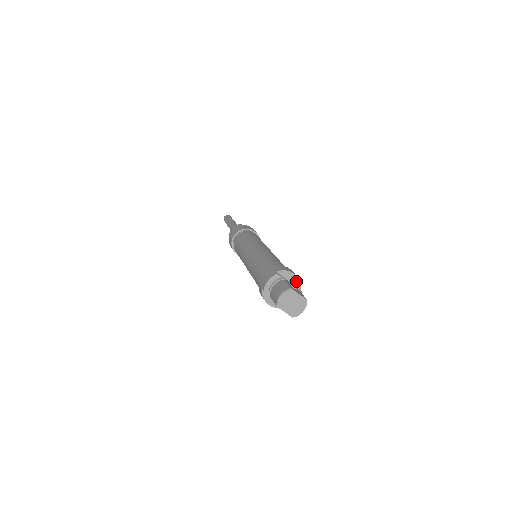
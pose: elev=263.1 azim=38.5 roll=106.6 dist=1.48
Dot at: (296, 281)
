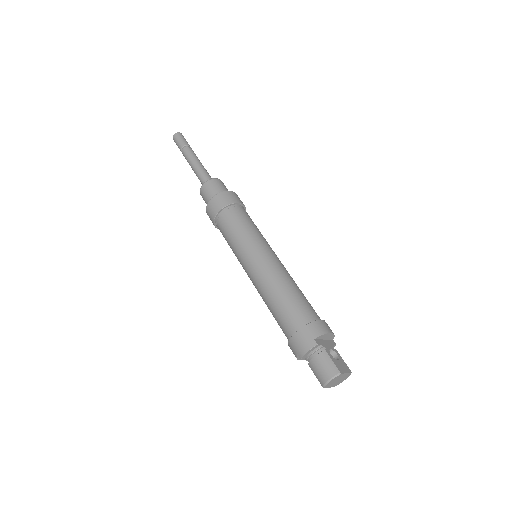
Dot at: (331, 336)
